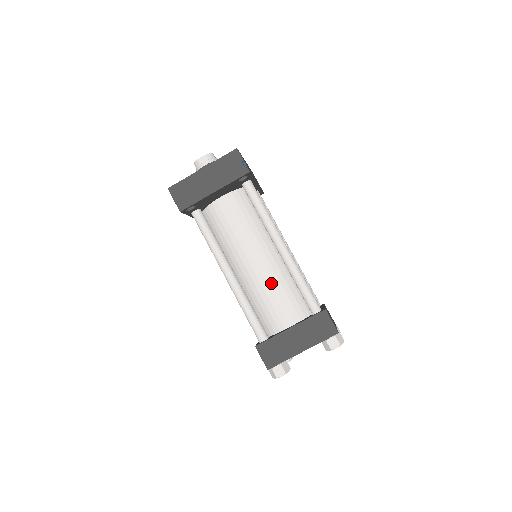
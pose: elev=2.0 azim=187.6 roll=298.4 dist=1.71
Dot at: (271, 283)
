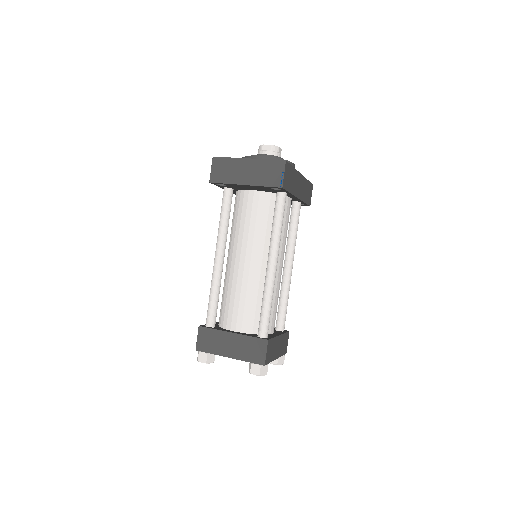
Dot at: (245, 287)
